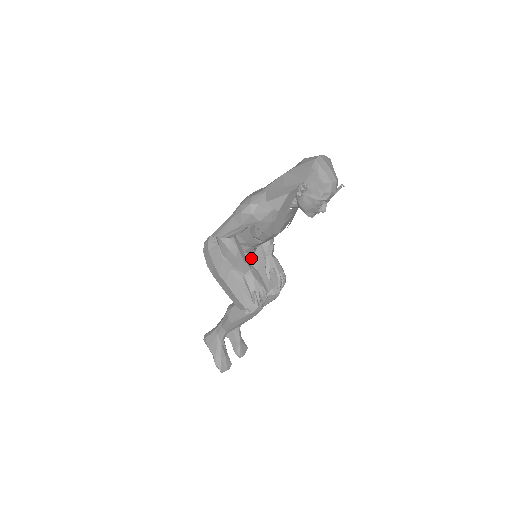
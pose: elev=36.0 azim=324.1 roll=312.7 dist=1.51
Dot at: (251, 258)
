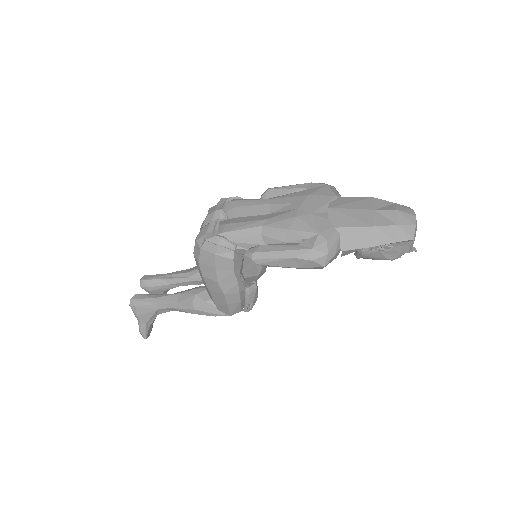
Dot at: occluded
